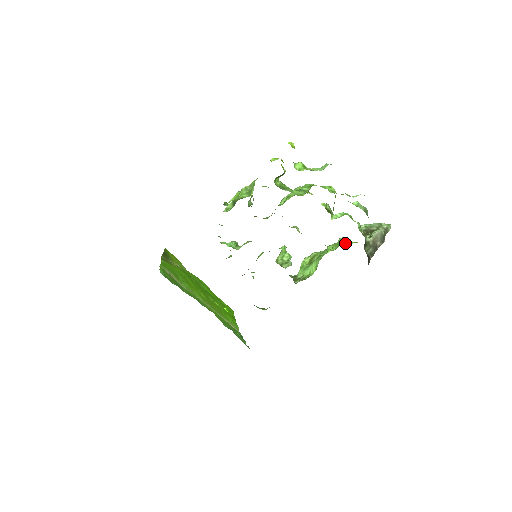
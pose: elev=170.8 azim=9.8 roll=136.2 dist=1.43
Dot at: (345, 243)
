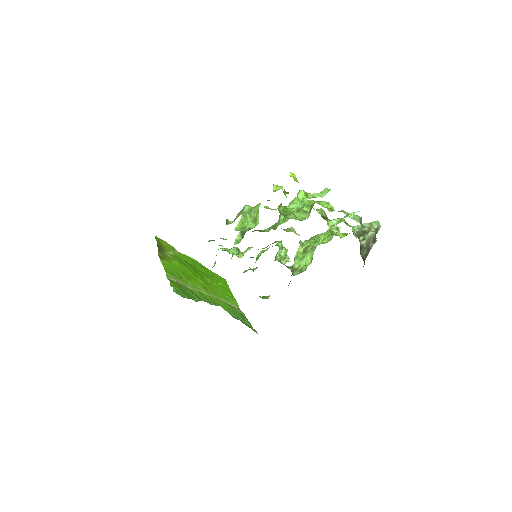
Dot at: (335, 232)
